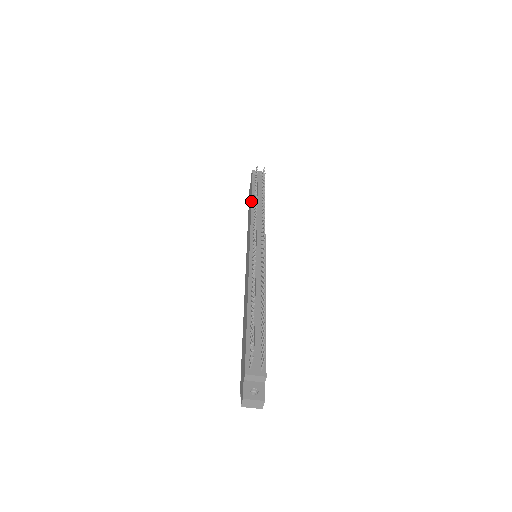
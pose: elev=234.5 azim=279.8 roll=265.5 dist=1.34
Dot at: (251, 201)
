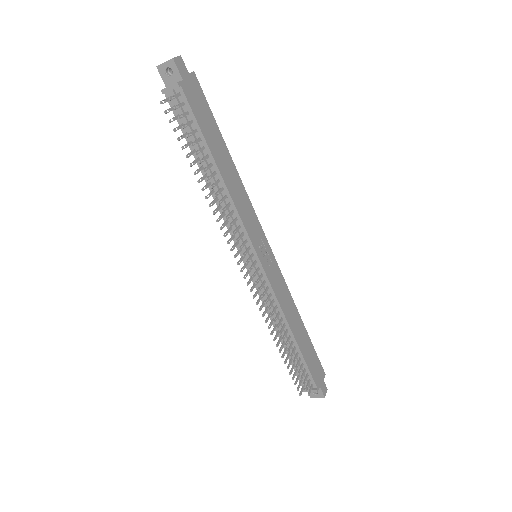
Dot at: occluded
